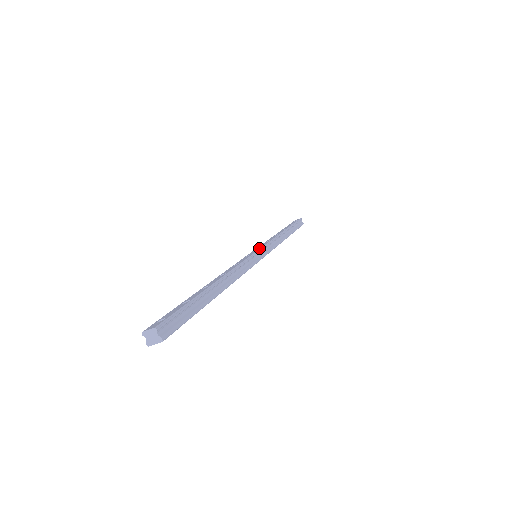
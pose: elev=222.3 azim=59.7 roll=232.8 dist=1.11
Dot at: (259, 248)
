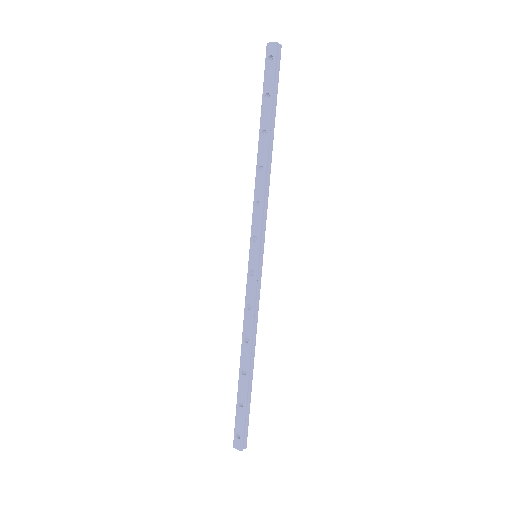
Dot at: (256, 248)
